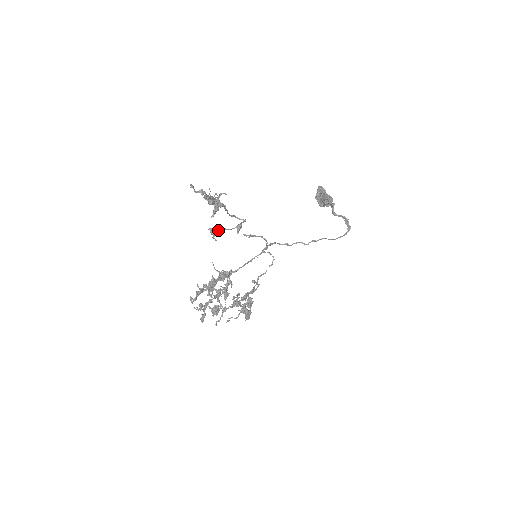
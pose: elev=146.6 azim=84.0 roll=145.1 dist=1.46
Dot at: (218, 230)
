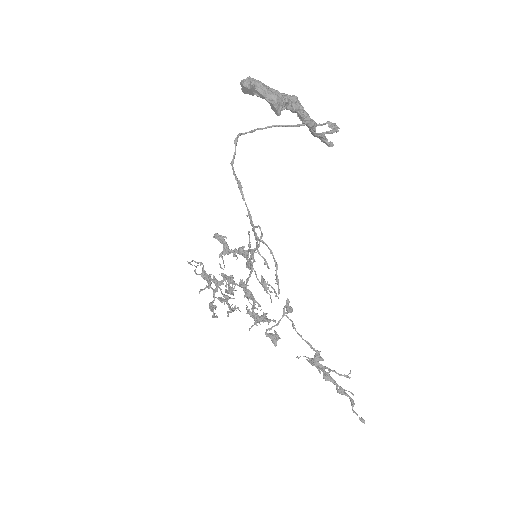
Dot at: (269, 330)
